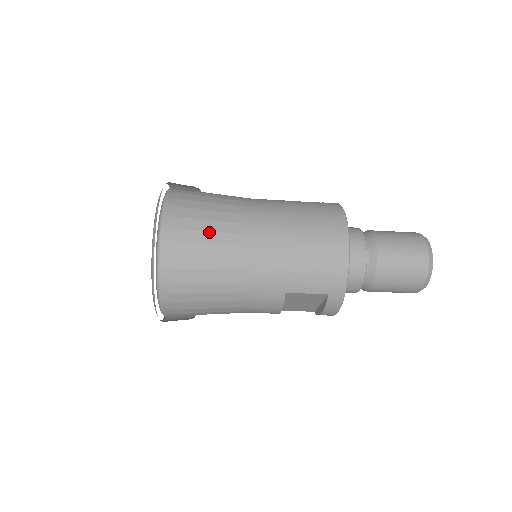
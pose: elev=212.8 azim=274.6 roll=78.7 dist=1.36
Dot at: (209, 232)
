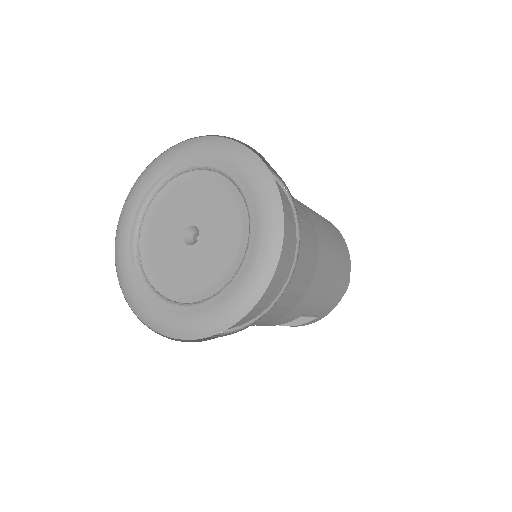
Dot at: (302, 247)
